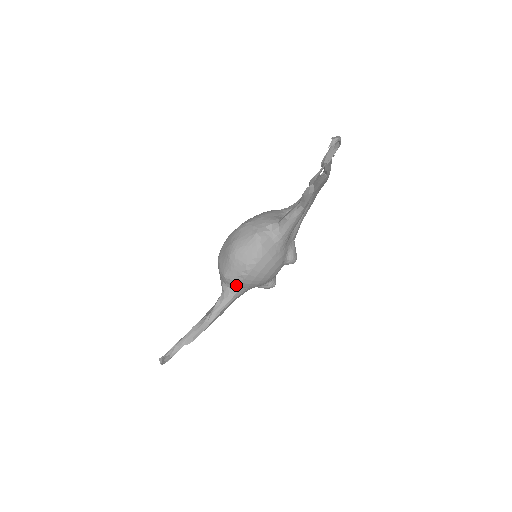
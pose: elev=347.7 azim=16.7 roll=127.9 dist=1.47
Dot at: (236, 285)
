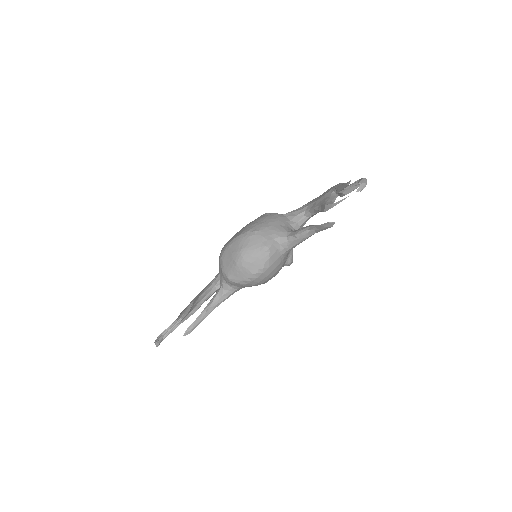
Dot at: (237, 285)
